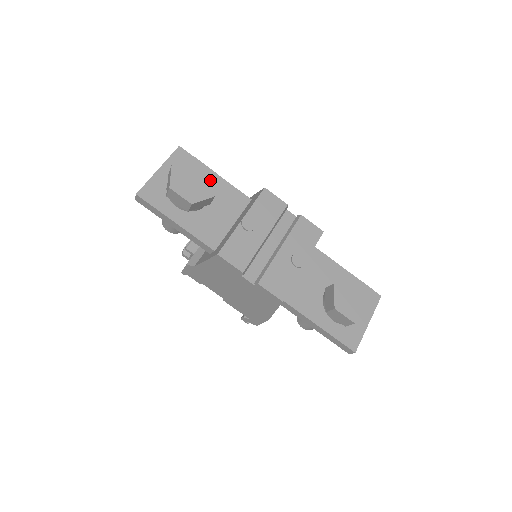
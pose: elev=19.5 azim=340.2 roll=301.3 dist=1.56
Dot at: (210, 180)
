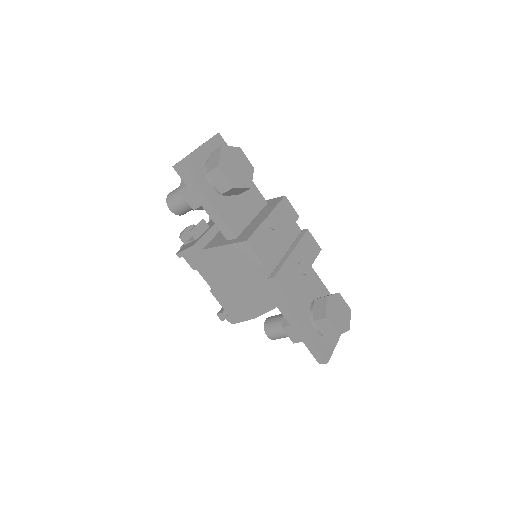
Dot at: (249, 172)
